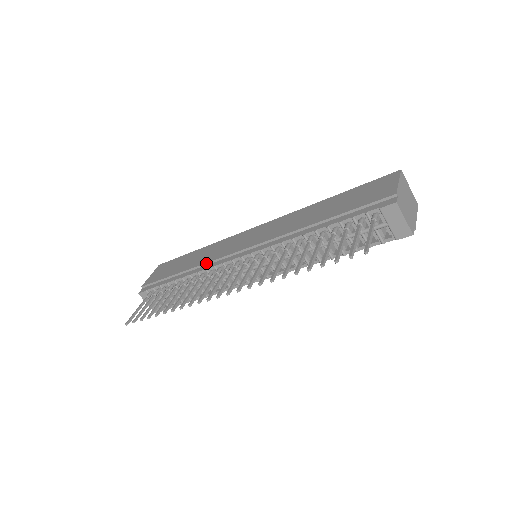
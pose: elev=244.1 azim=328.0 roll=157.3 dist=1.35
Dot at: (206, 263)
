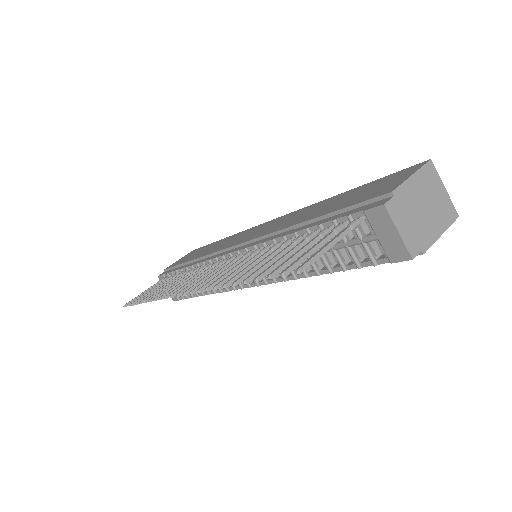
Dot at: (207, 255)
